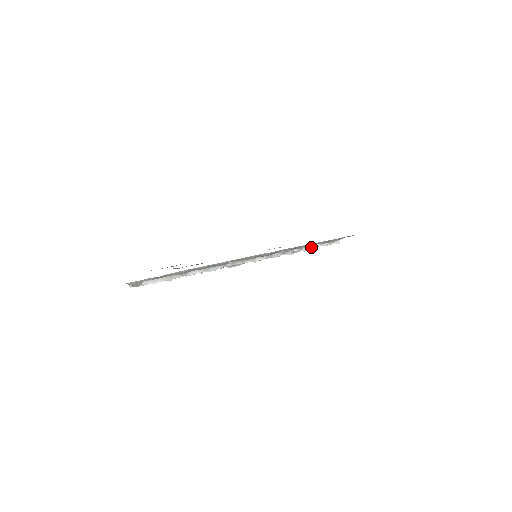
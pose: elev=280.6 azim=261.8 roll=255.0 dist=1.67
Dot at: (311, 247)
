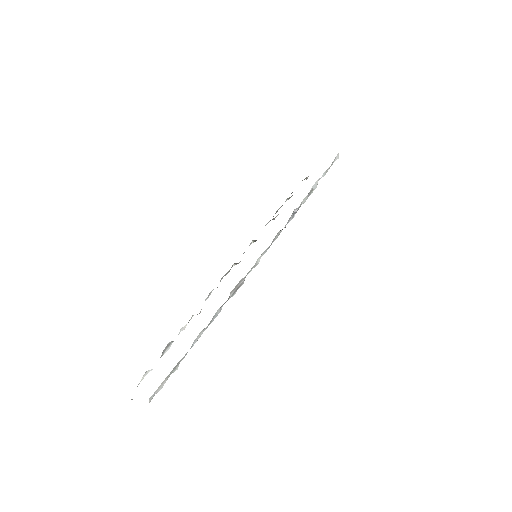
Dot at: (310, 190)
